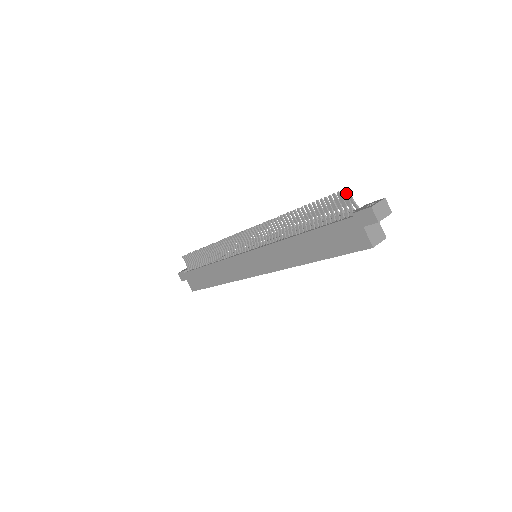
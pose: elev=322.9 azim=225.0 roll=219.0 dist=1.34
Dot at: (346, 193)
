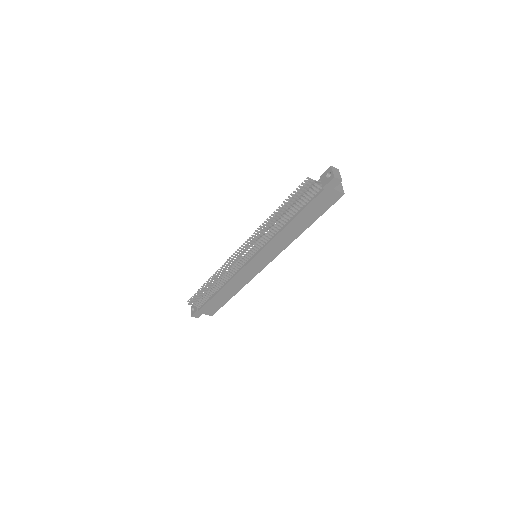
Dot at: (310, 181)
